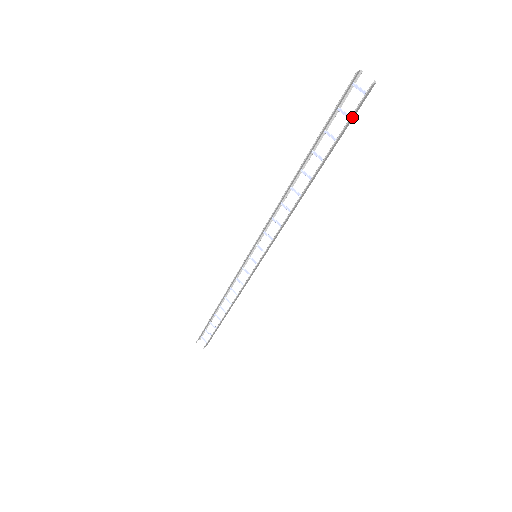
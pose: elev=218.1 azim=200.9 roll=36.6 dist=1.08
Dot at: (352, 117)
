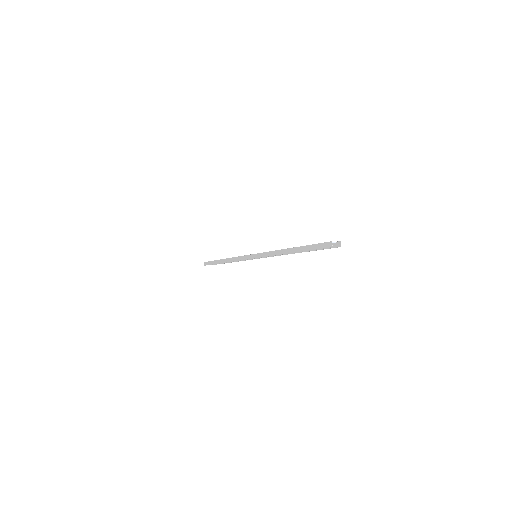
Dot at: occluded
